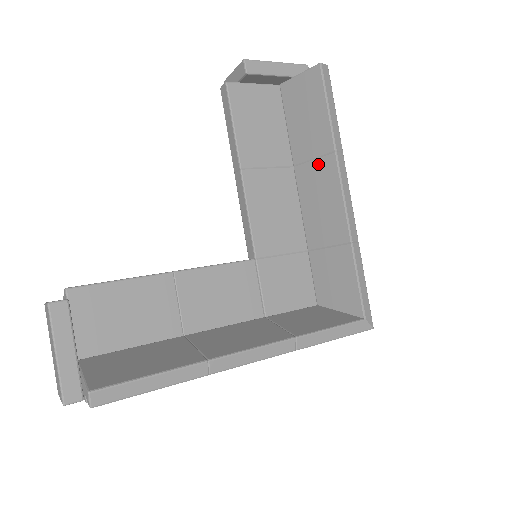
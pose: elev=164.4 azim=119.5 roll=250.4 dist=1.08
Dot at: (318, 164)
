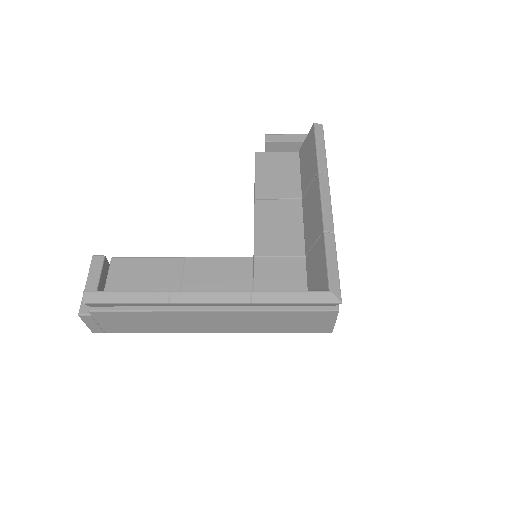
Dot at: (311, 187)
